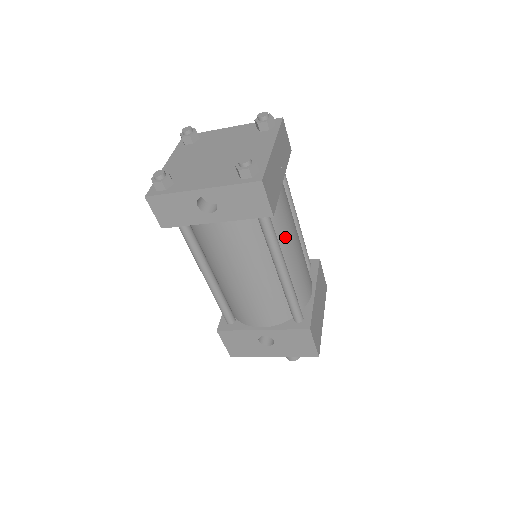
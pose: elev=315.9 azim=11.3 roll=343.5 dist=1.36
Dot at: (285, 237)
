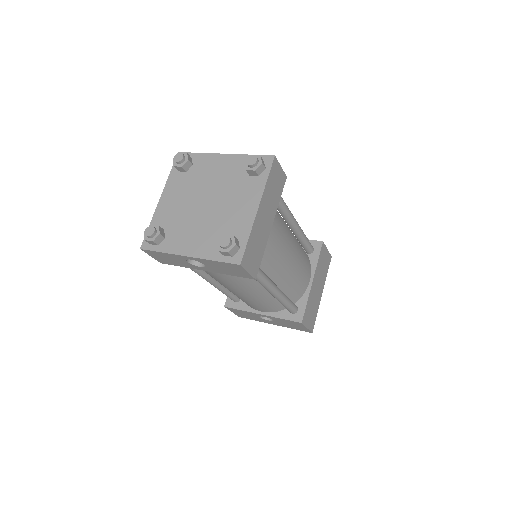
Dot at: (276, 265)
